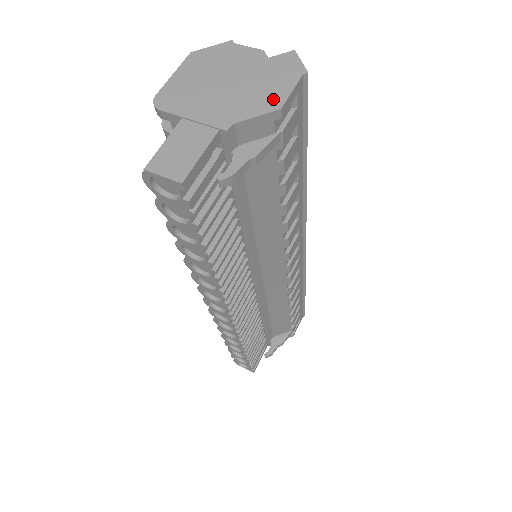
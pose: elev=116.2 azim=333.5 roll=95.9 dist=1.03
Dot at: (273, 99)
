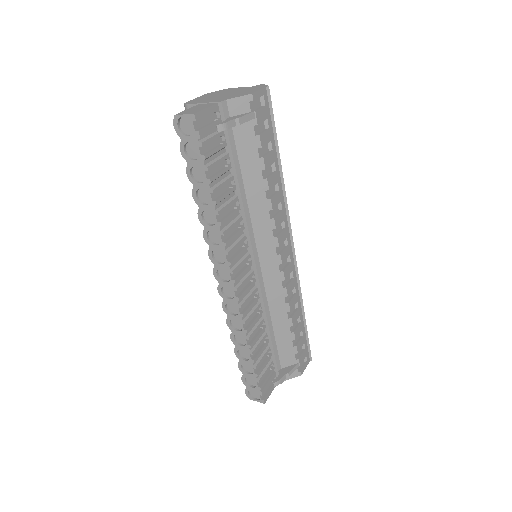
Dot at: (248, 93)
